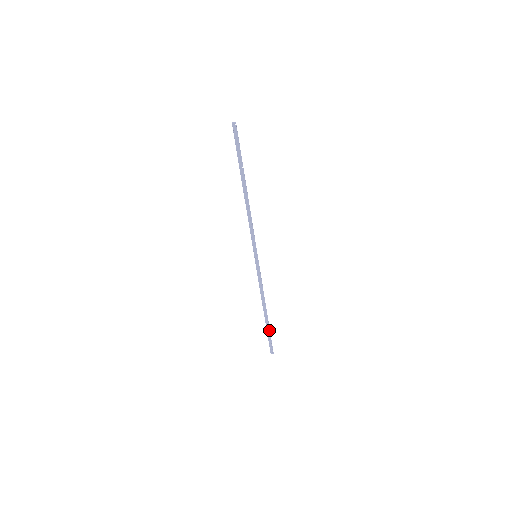
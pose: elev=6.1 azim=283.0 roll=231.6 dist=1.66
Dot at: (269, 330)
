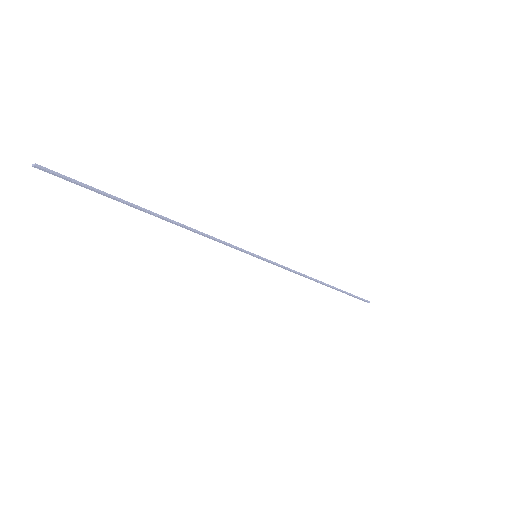
Dot at: (345, 293)
